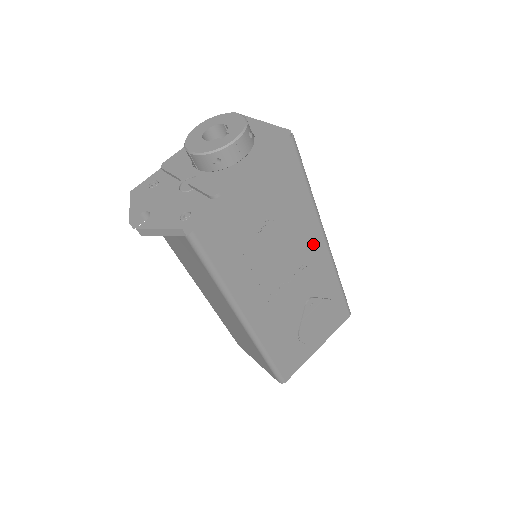
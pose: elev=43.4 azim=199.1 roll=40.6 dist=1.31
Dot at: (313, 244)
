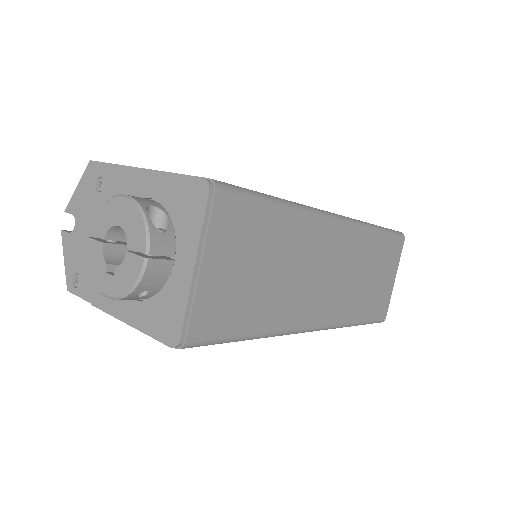
Dot at: occluded
